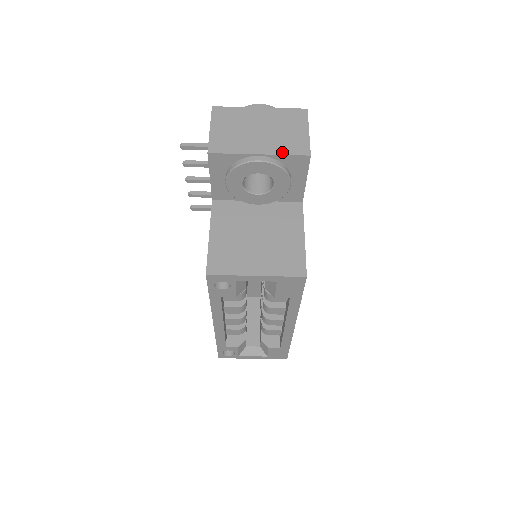
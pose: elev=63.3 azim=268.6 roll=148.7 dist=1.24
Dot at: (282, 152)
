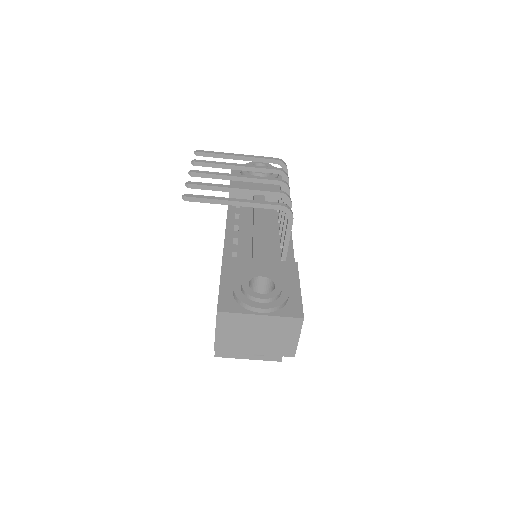
Dot at: (273, 354)
